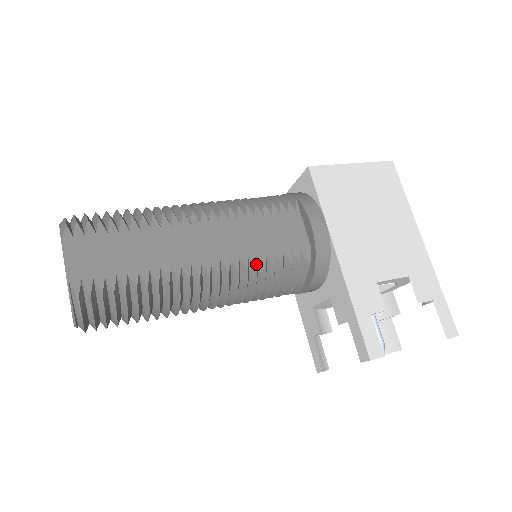
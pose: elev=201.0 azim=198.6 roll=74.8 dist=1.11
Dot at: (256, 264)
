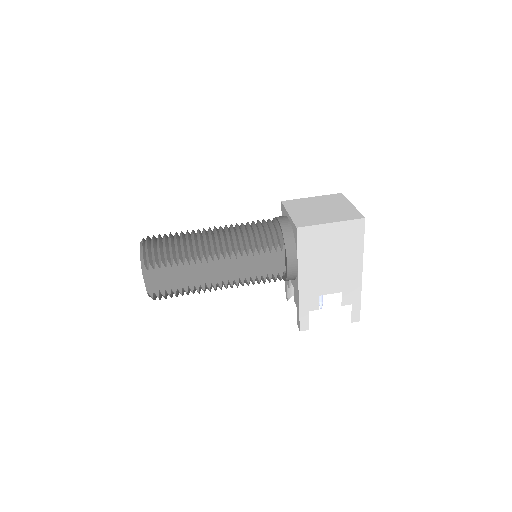
Dot at: (249, 282)
